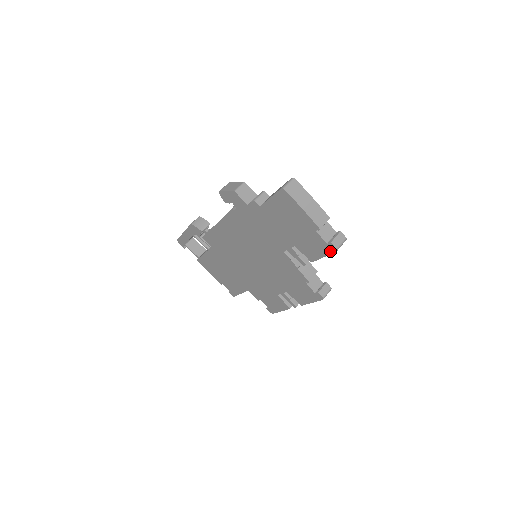
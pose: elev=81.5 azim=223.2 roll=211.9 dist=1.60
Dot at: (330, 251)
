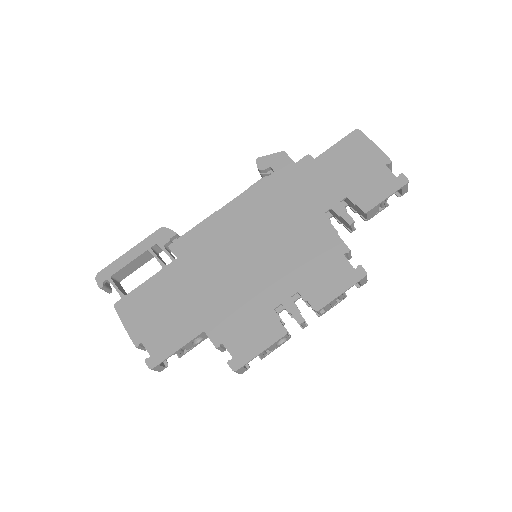
Dot at: (399, 185)
